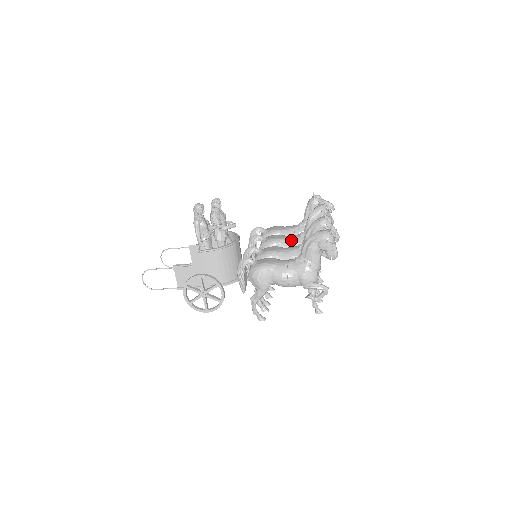
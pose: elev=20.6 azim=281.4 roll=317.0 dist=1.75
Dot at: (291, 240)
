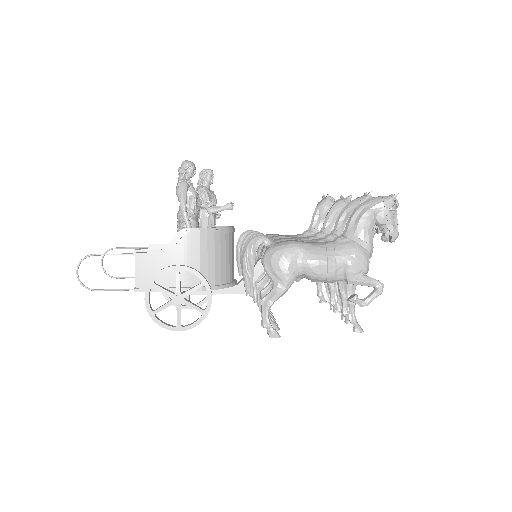
Dot at: occluded
